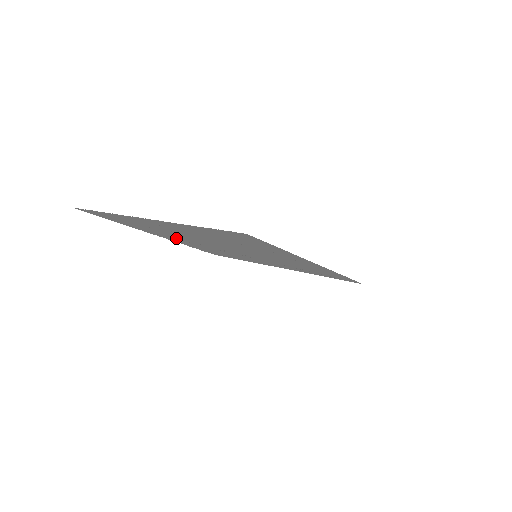
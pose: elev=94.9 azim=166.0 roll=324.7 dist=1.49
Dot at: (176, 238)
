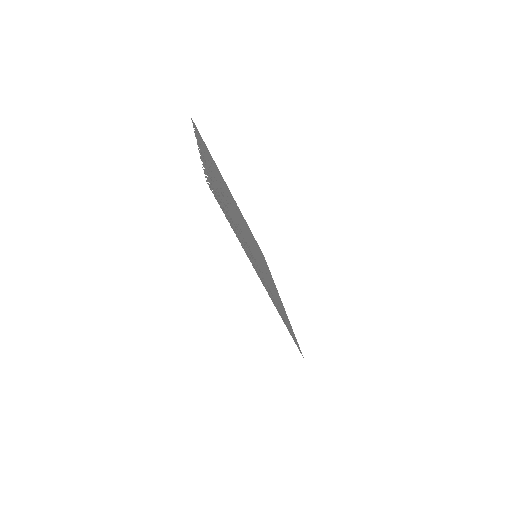
Dot at: (233, 201)
